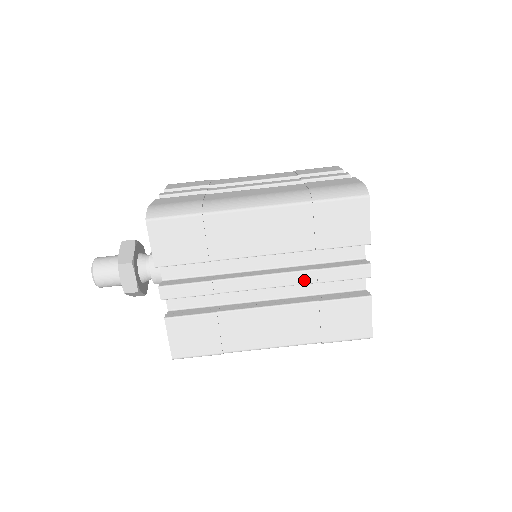
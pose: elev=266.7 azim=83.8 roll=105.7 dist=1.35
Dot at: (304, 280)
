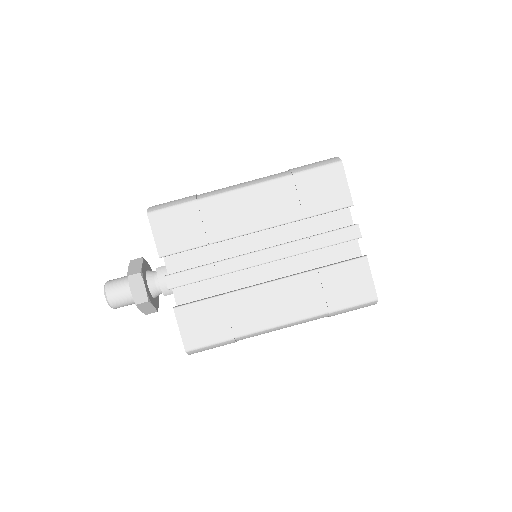
Dot at: (299, 250)
